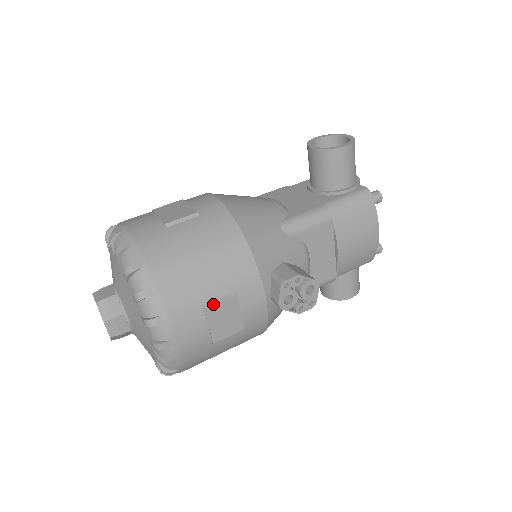
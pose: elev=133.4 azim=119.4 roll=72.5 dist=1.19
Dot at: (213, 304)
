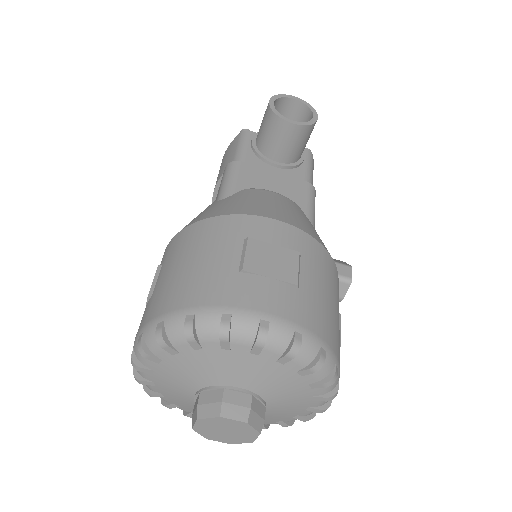
Dot at: occluded
